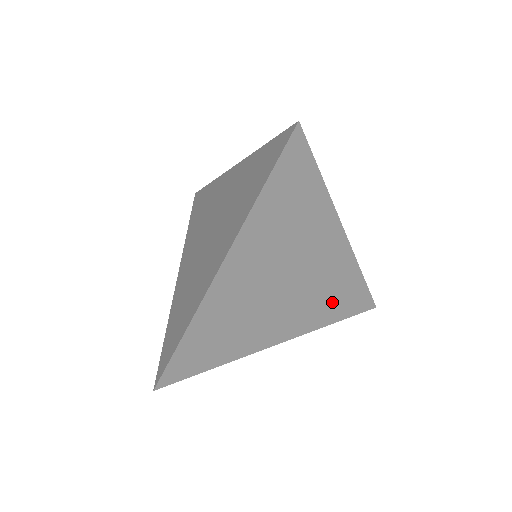
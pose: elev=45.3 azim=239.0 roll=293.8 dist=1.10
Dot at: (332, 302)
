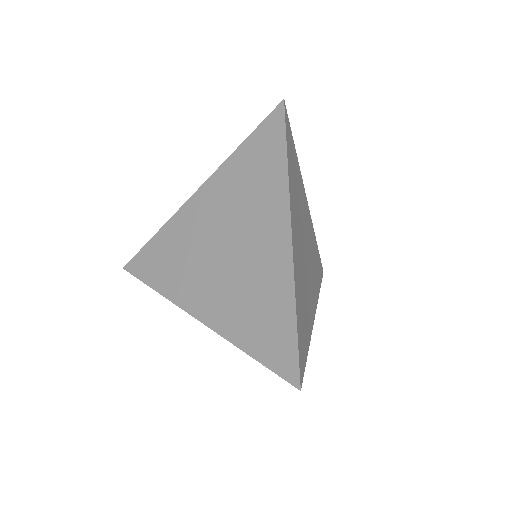
Dot at: occluded
